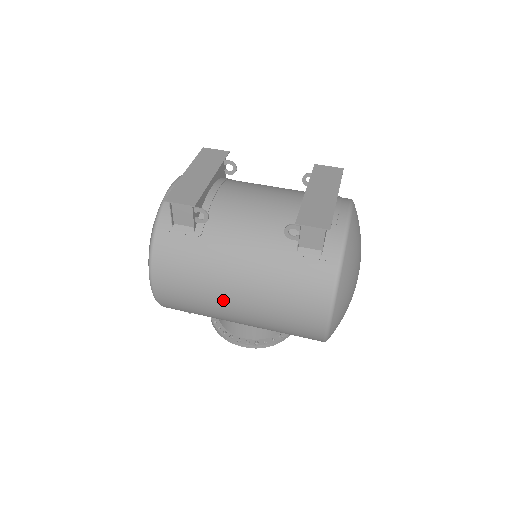
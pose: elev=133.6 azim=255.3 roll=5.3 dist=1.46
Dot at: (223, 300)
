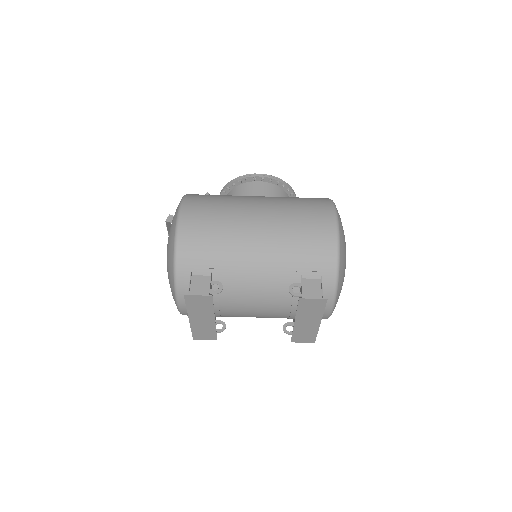
Dot at: occluded
